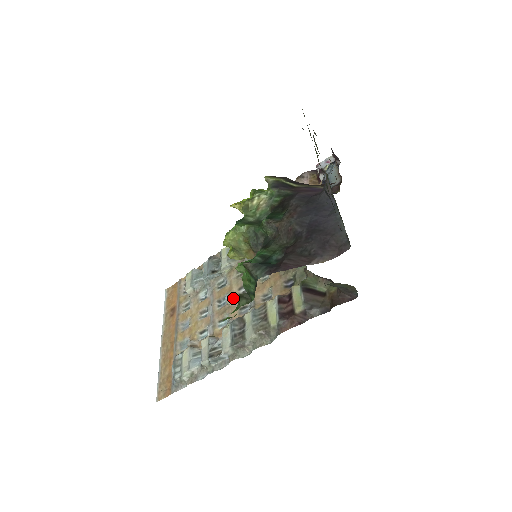
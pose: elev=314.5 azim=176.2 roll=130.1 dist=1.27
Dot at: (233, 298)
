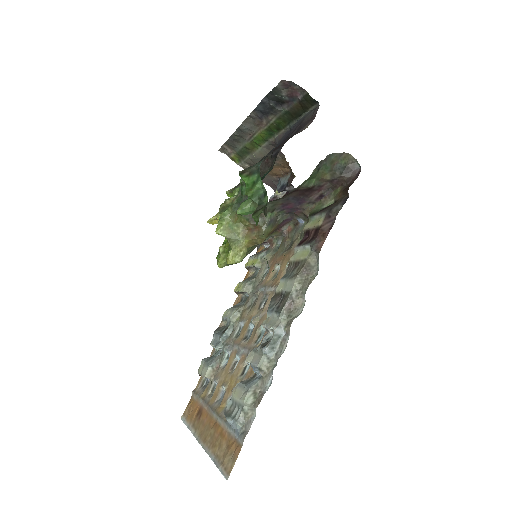
Dot at: (257, 315)
